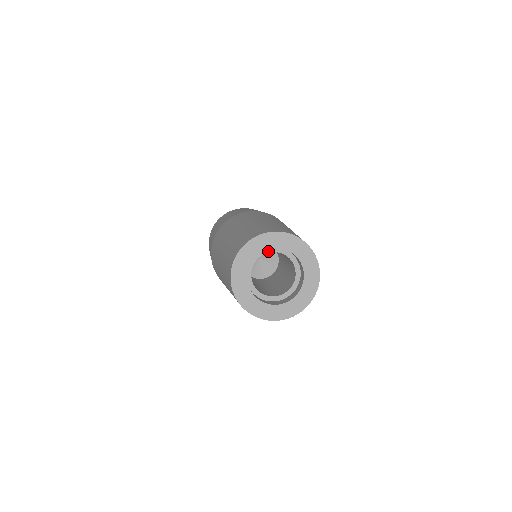
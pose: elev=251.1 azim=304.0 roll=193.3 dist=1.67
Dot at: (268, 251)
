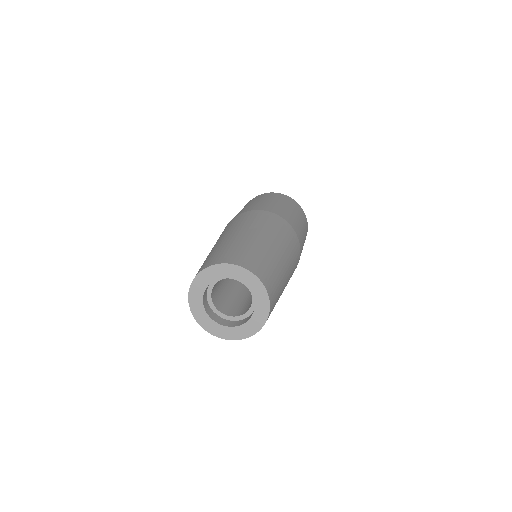
Dot at: occluded
